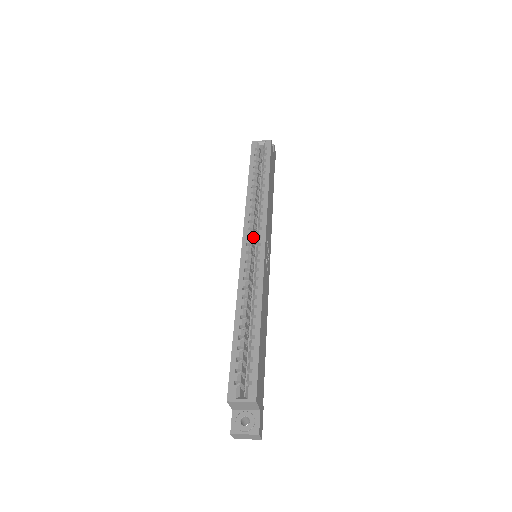
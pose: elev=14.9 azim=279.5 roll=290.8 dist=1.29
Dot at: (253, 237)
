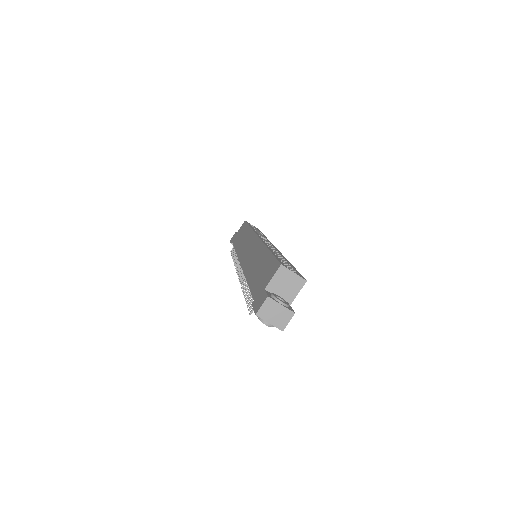
Dot at: occluded
